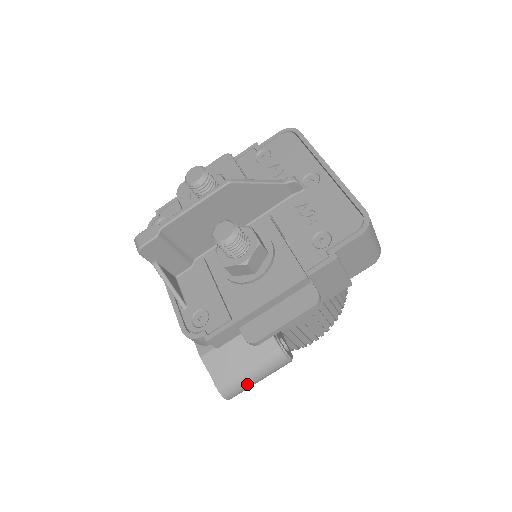
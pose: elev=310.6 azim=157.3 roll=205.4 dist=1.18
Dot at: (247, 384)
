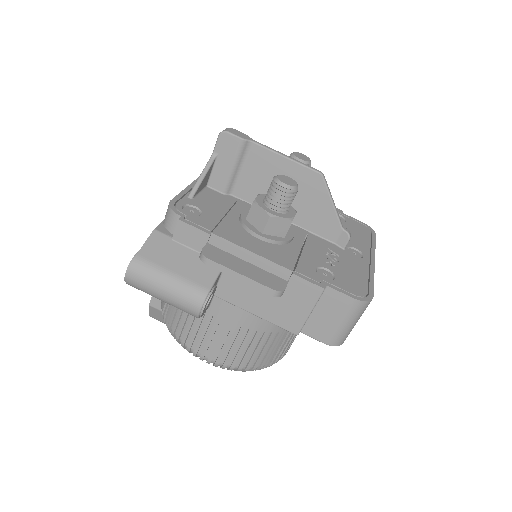
Dot at: (153, 283)
